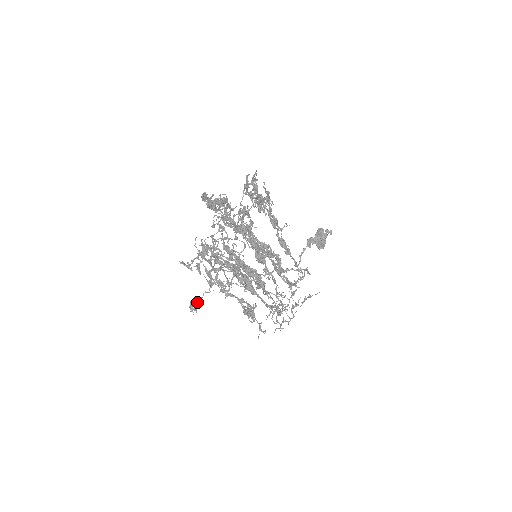
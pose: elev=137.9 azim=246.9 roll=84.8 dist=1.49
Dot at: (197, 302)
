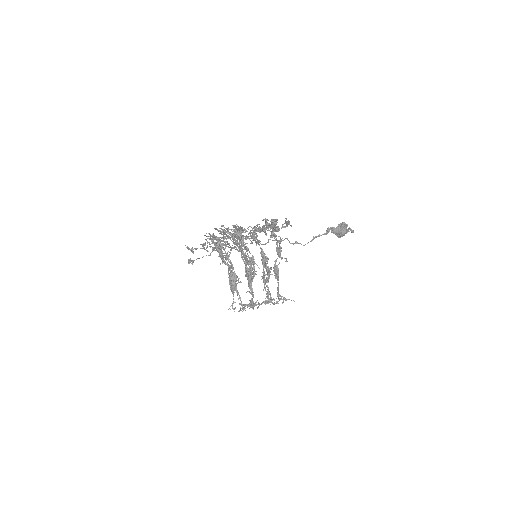
Dot at: occluded
